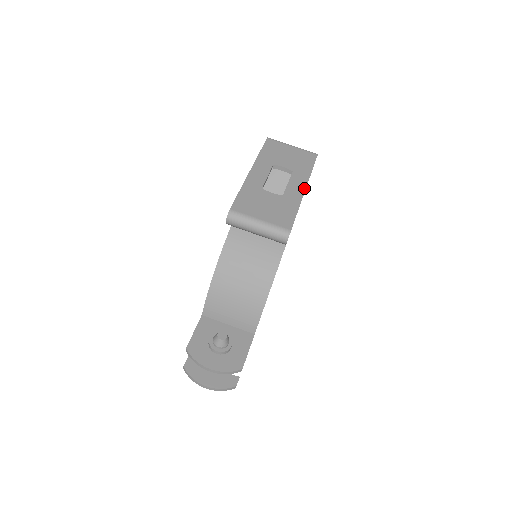
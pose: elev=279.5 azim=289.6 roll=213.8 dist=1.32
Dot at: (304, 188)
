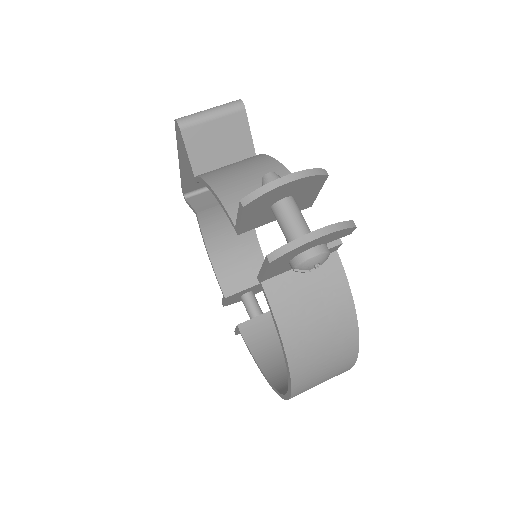
Dot at: occluded
